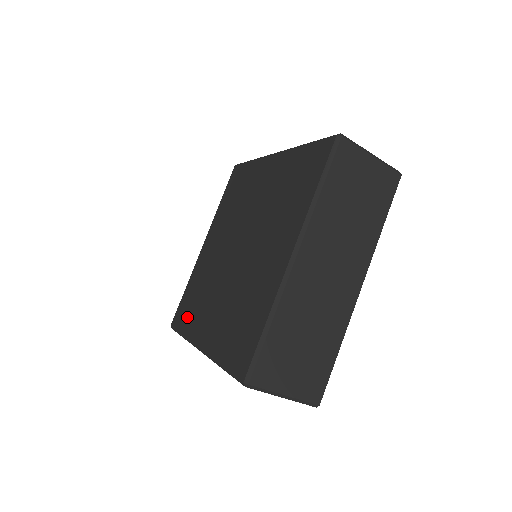
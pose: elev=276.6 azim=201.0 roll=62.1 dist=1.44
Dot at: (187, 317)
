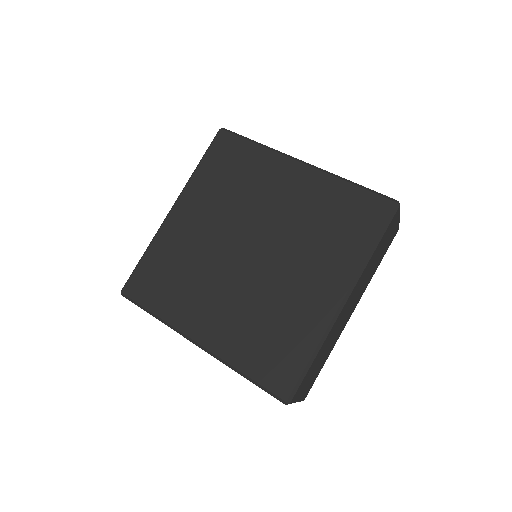
Dot at: (160, 295)
